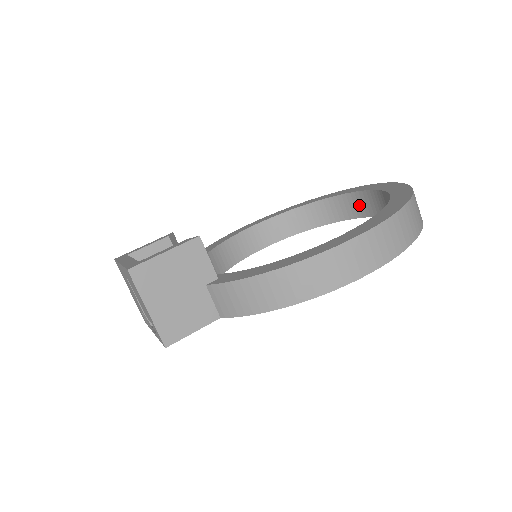
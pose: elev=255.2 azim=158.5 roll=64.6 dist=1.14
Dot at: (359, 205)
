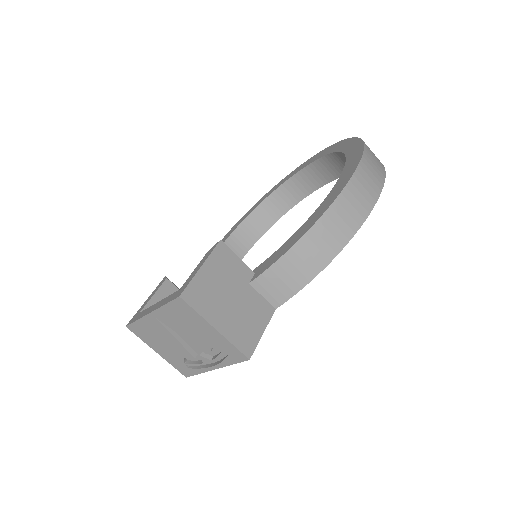
Dot at: (299, 187)
